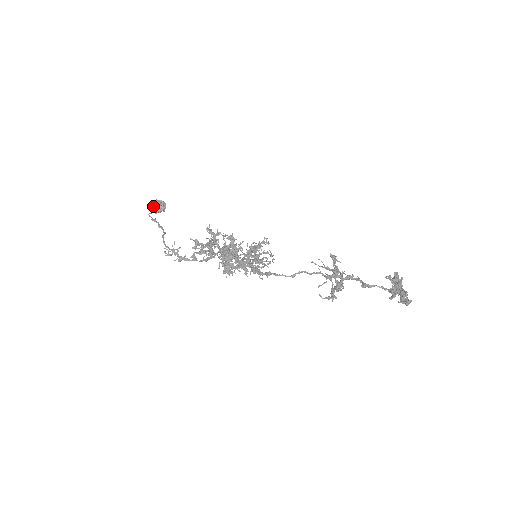
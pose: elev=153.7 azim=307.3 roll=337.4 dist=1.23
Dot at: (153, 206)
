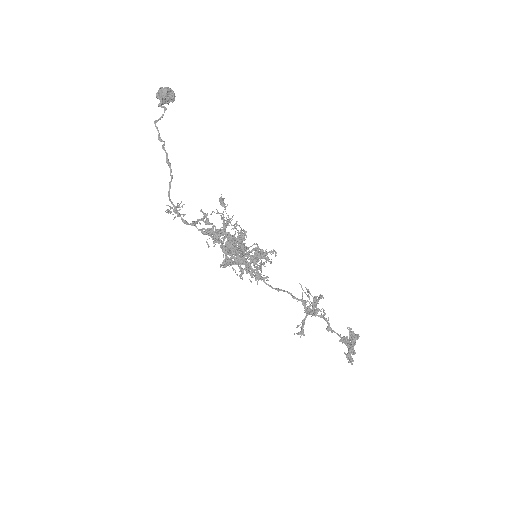
Dot at: (158, 92)
